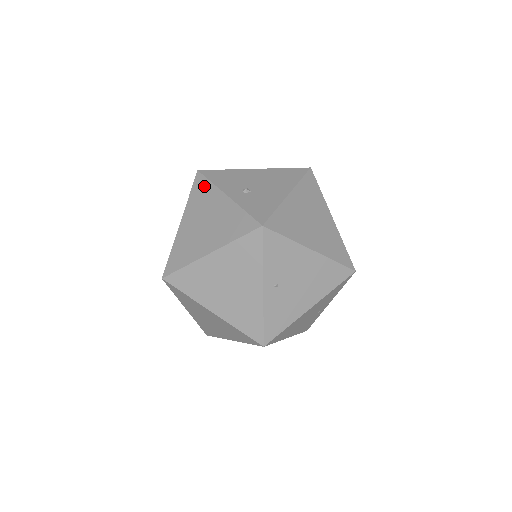
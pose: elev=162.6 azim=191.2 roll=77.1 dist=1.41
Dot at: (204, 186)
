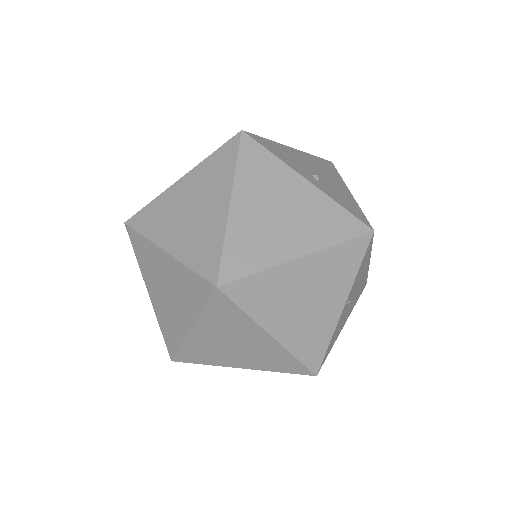
Dot at: (262, 157)
